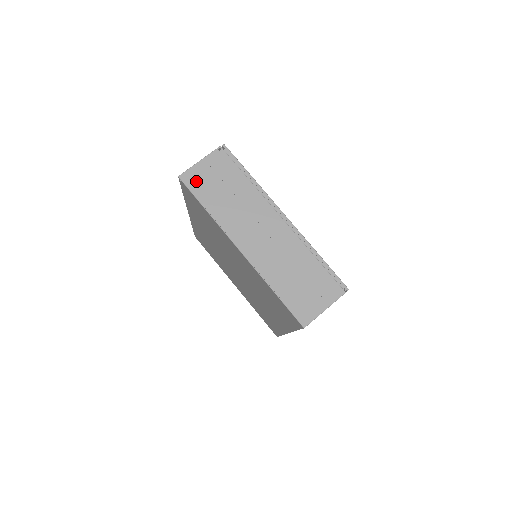
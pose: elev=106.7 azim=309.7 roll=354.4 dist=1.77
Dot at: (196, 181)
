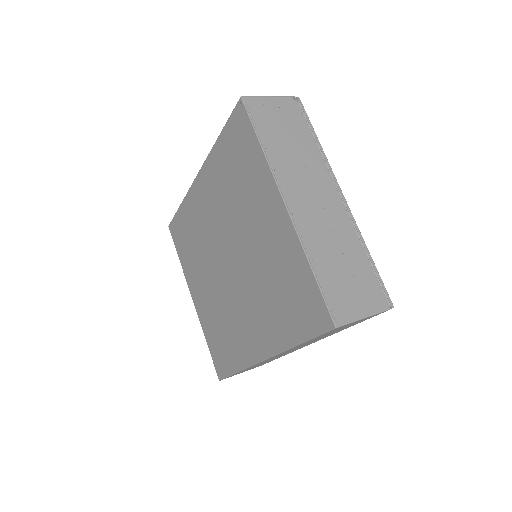
Dot at: (259, 111)
